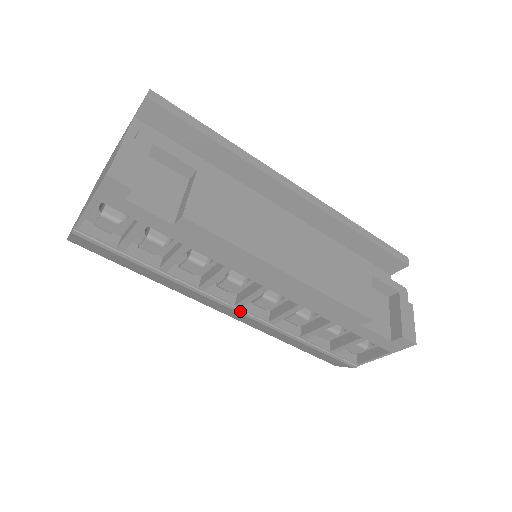
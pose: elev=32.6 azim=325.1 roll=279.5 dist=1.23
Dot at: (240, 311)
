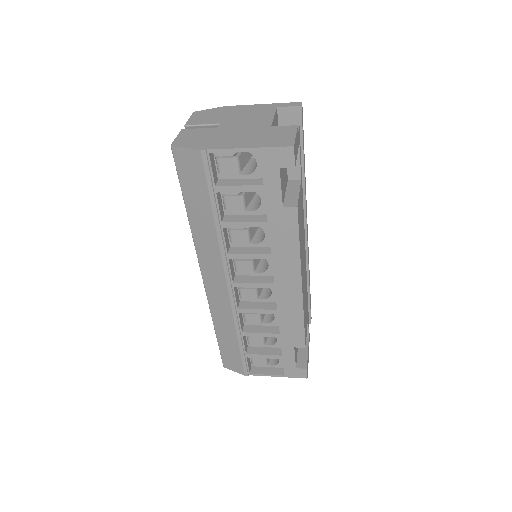
Dot at: (231, 289)
